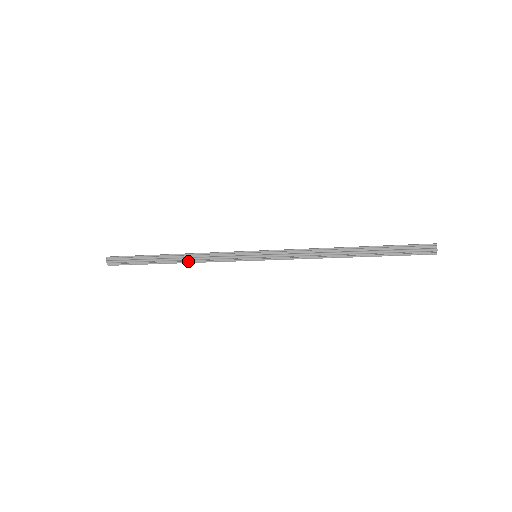
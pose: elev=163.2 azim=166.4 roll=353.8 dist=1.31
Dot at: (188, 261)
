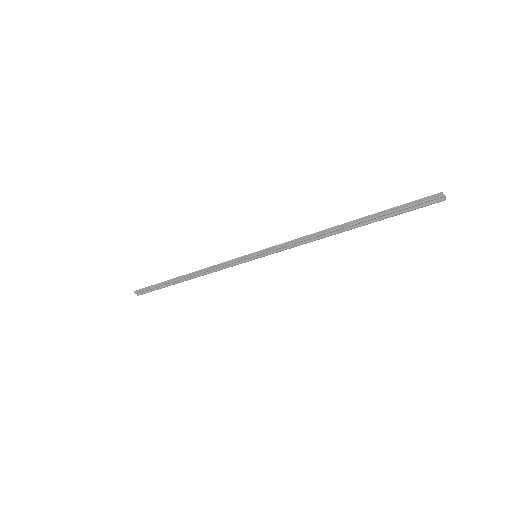
Dot at: occluded
